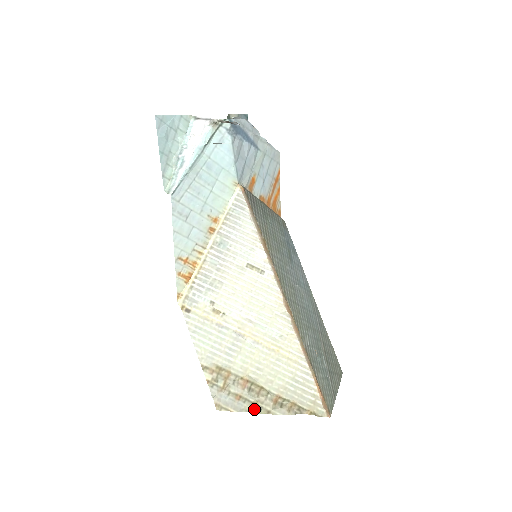
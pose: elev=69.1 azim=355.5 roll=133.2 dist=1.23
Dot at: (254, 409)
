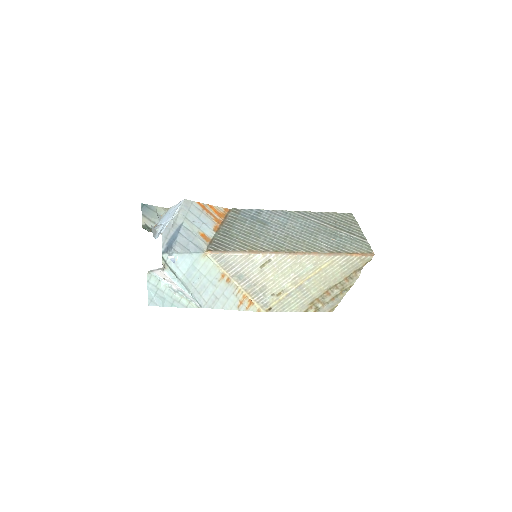
Dot at: (344, 293)
